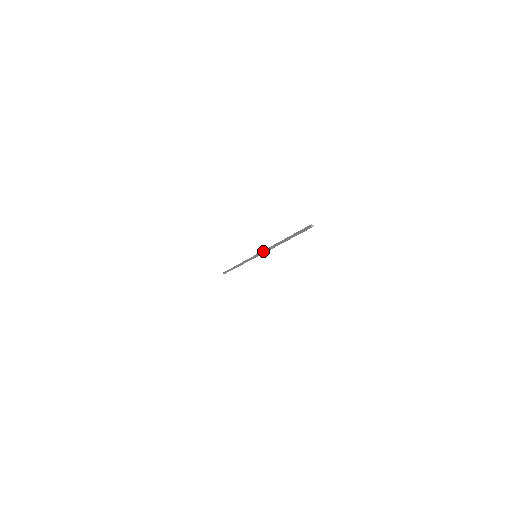
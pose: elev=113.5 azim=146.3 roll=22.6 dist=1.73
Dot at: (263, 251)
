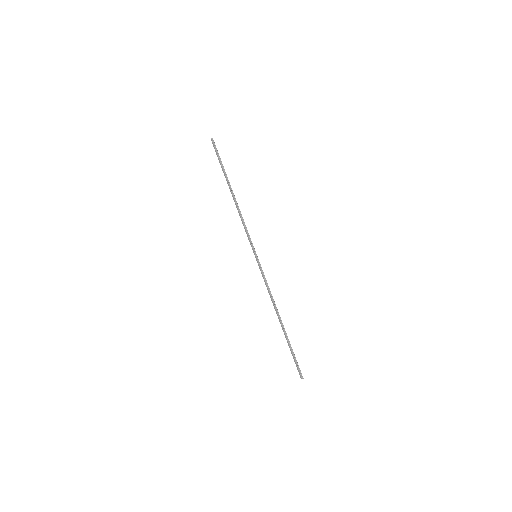
Dot at: (246, 233)
